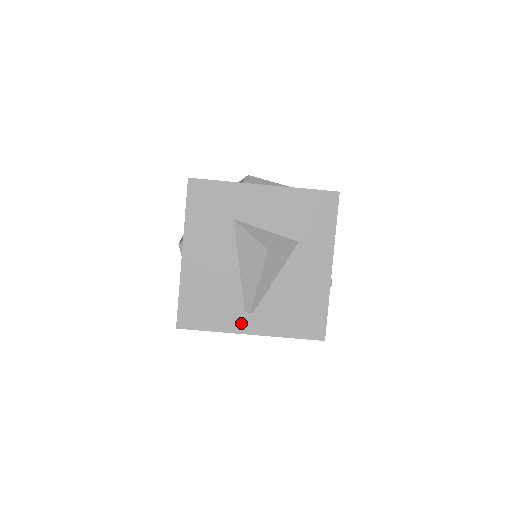
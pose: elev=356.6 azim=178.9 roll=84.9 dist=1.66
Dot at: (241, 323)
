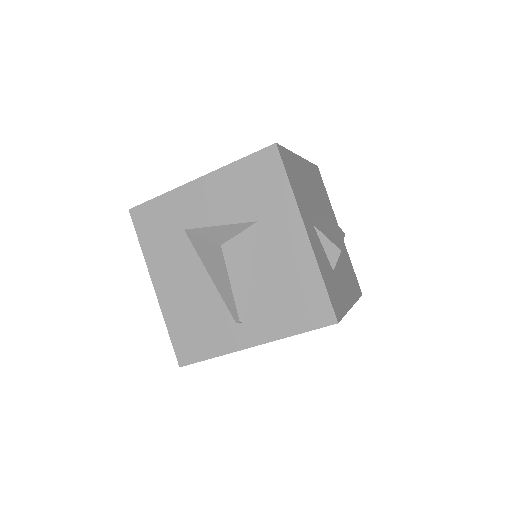
Dot at: (238, 338)
